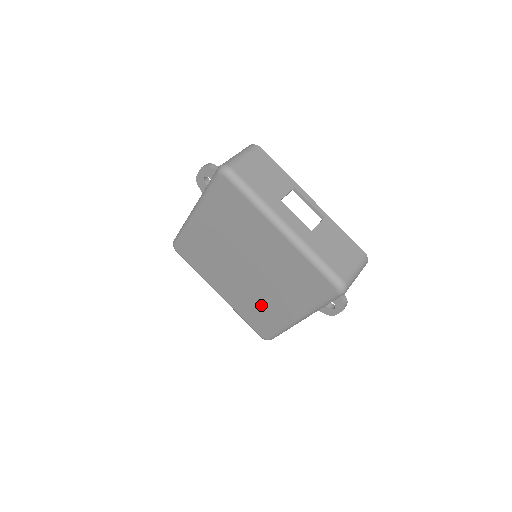
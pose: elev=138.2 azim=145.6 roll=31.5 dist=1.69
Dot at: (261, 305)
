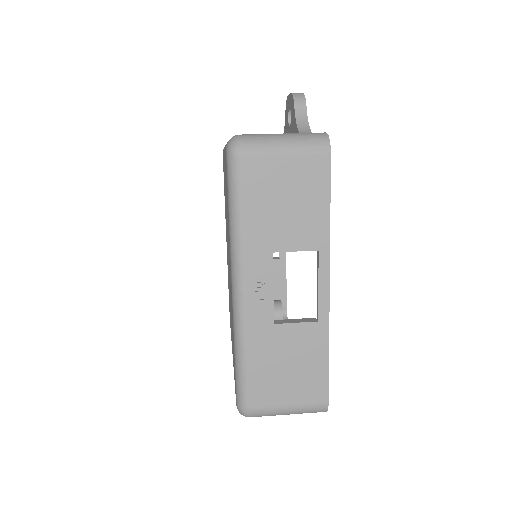
Dot at: occluded
